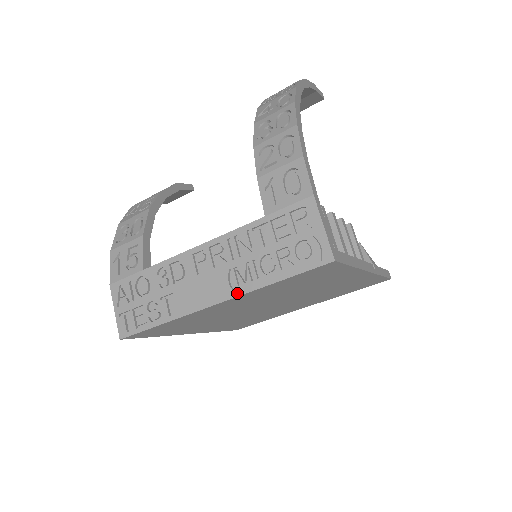
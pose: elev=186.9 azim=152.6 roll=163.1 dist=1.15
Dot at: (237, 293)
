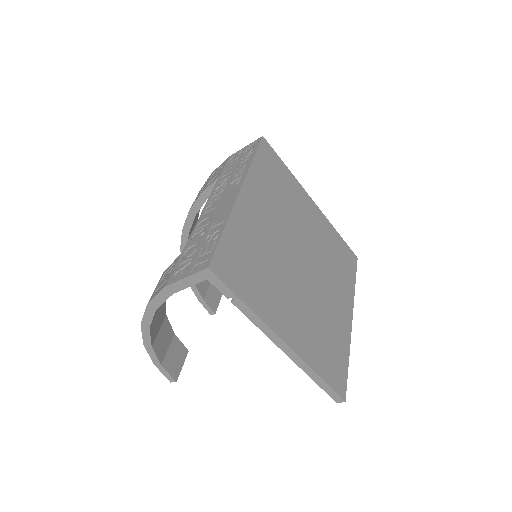
Dot at: (243, 178)
